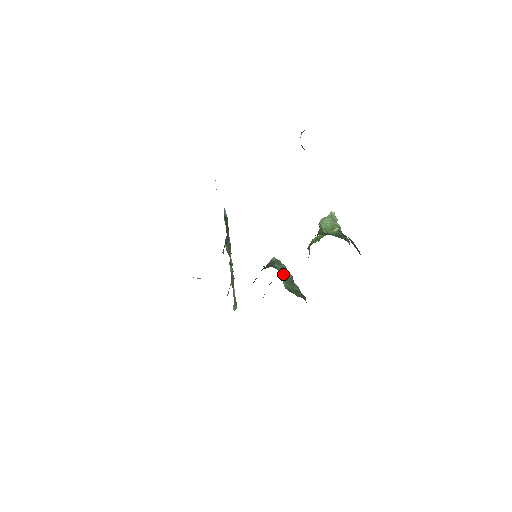
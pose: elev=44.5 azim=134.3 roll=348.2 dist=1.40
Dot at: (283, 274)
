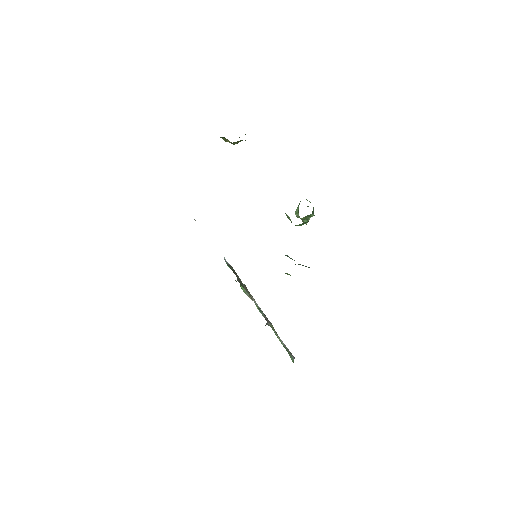
Dot at: occluded
